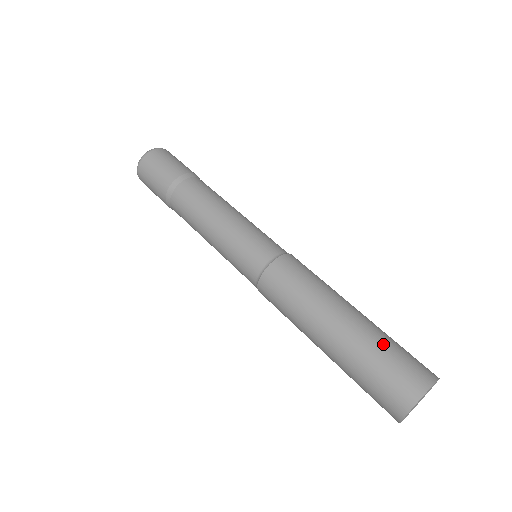
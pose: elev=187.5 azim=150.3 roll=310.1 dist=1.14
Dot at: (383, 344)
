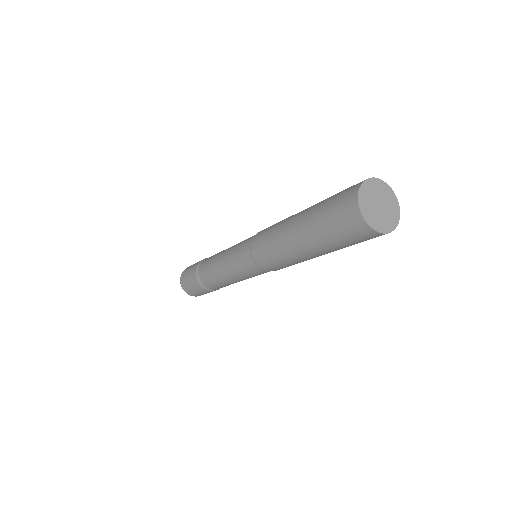
Dot at: (328, 198)
